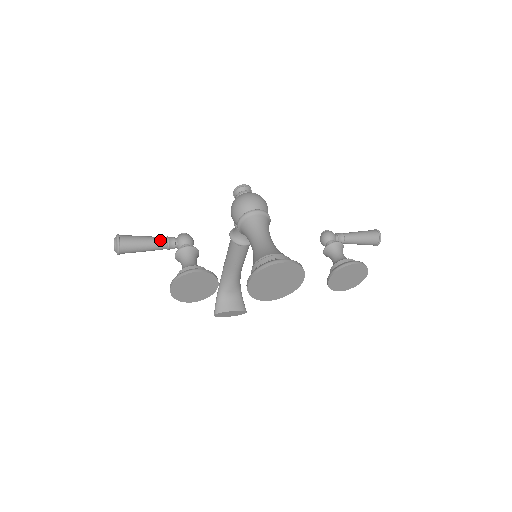
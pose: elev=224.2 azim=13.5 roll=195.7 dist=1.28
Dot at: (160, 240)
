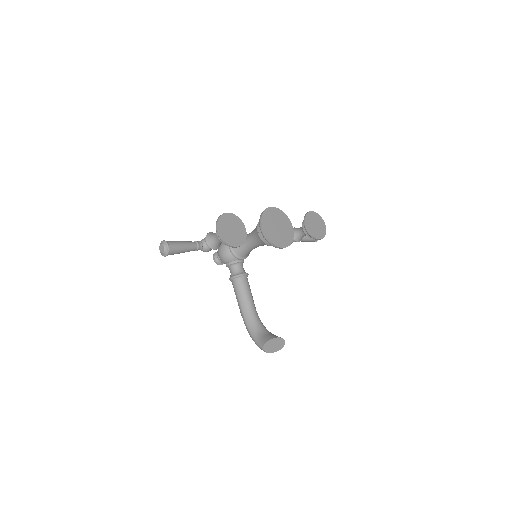
Dot at: (190, 241)
